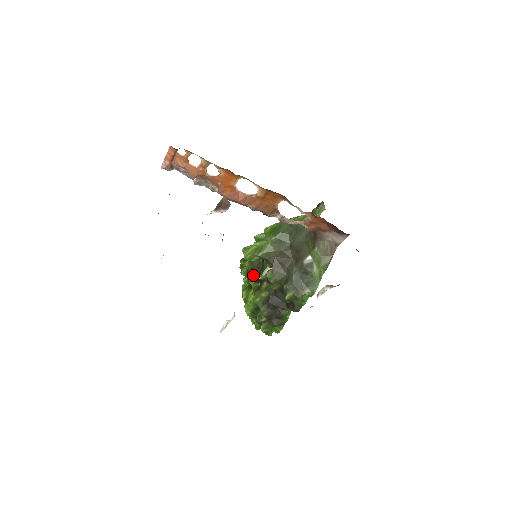
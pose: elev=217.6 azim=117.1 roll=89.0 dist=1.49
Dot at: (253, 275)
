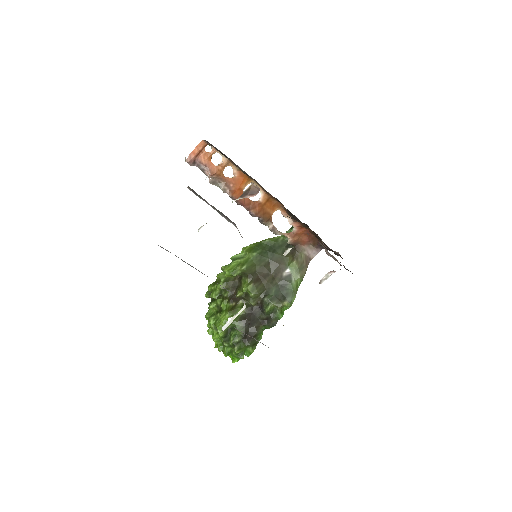
Dot at: (227, 295)
